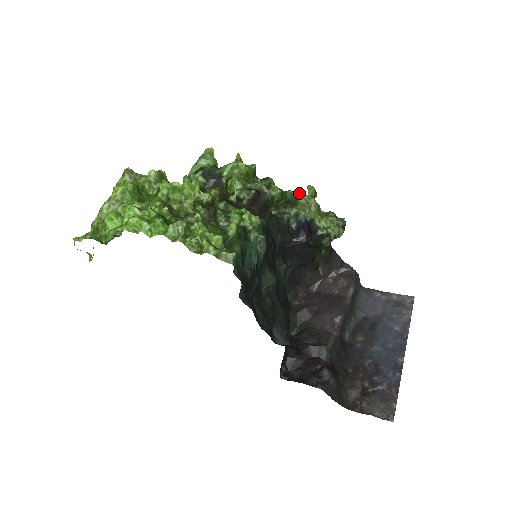
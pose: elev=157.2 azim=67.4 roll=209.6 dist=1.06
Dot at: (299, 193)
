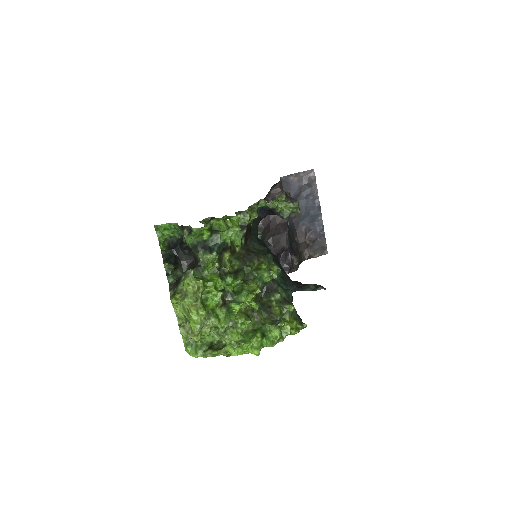
Dot at: (265, 203)
